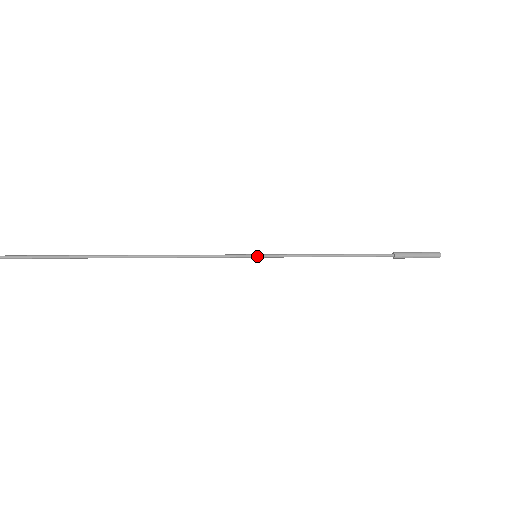
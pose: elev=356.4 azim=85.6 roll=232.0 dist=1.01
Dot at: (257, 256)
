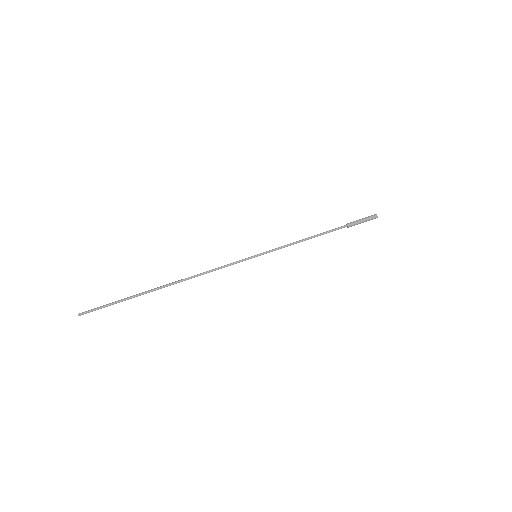
Dot at: (257, 256)
